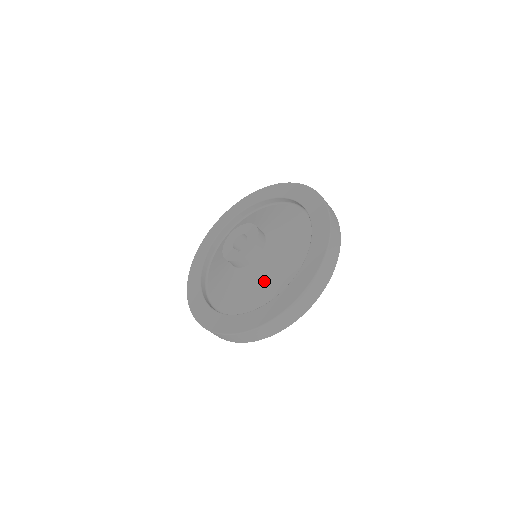
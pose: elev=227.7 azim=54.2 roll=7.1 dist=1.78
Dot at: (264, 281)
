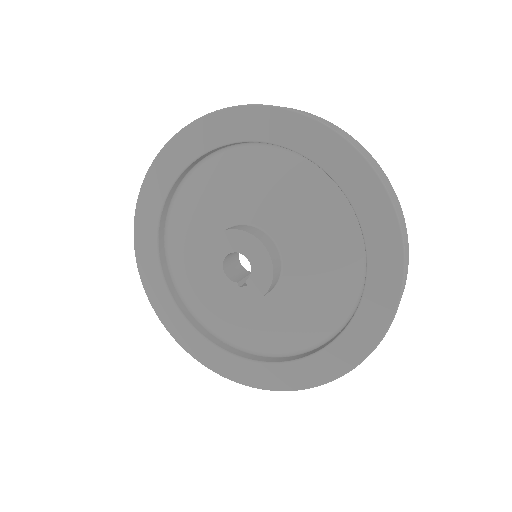
Dot at: (287, 321)
